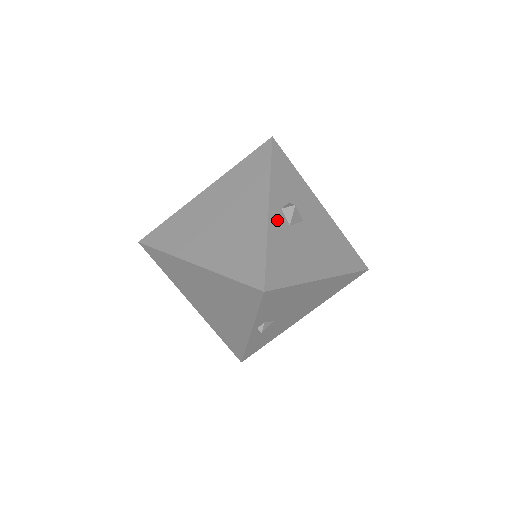
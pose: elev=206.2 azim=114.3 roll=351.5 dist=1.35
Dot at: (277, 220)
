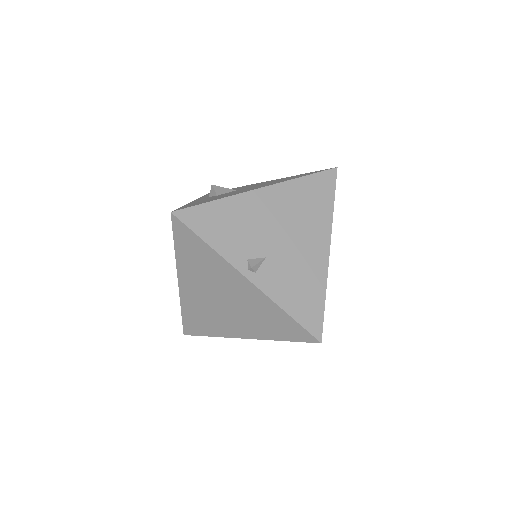
Dot at: occluded
